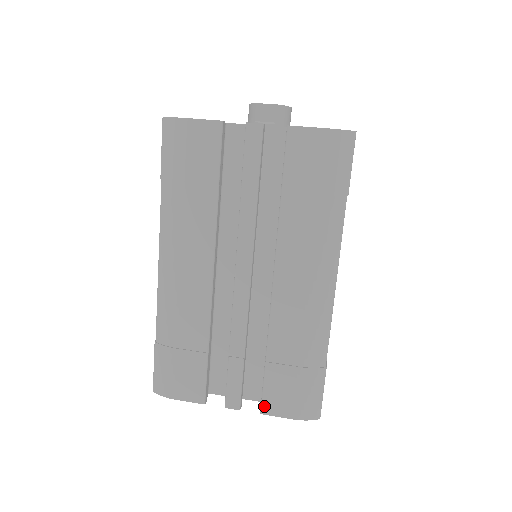
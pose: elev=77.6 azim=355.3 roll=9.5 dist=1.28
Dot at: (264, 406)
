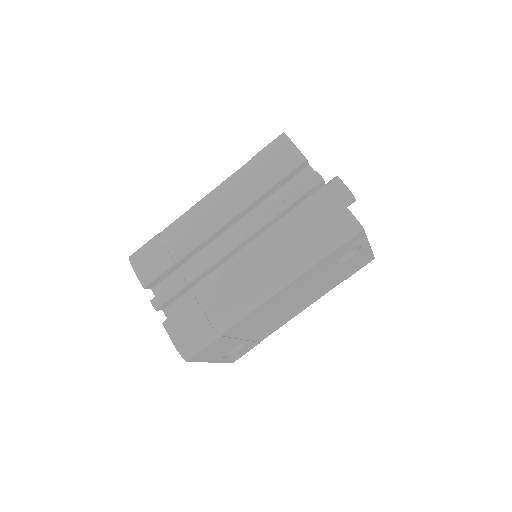
Dot at: (168, 321)
